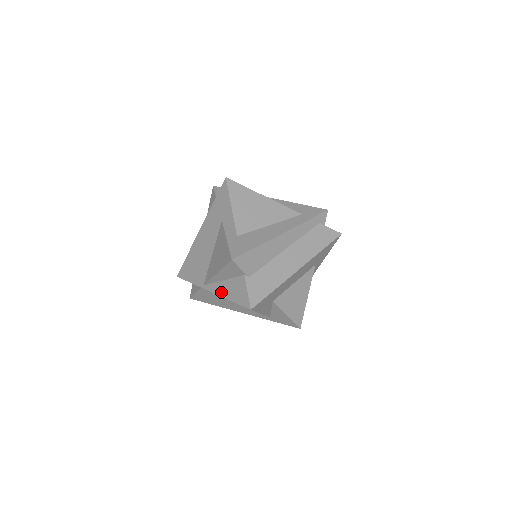
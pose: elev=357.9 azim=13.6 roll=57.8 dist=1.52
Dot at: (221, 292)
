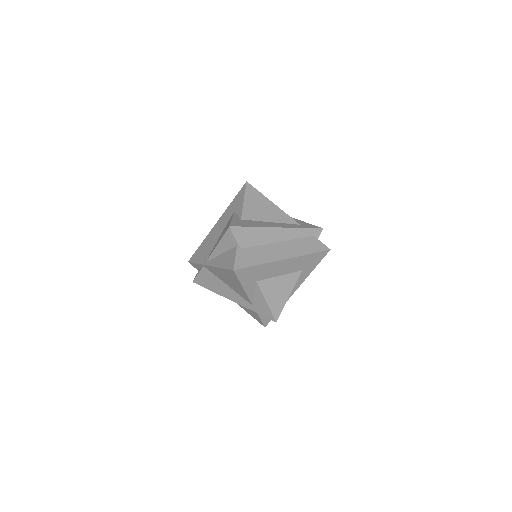
Dot at: (216, 263)
